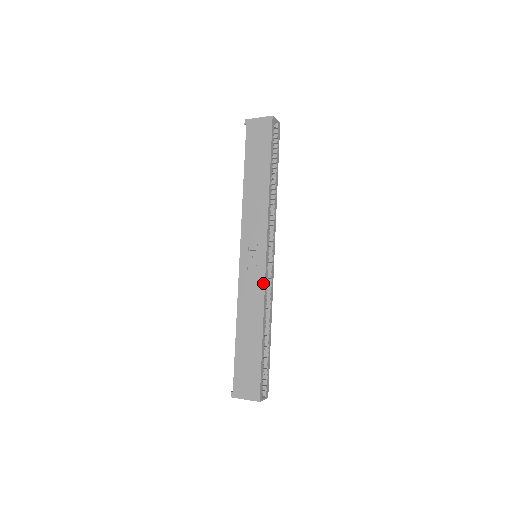
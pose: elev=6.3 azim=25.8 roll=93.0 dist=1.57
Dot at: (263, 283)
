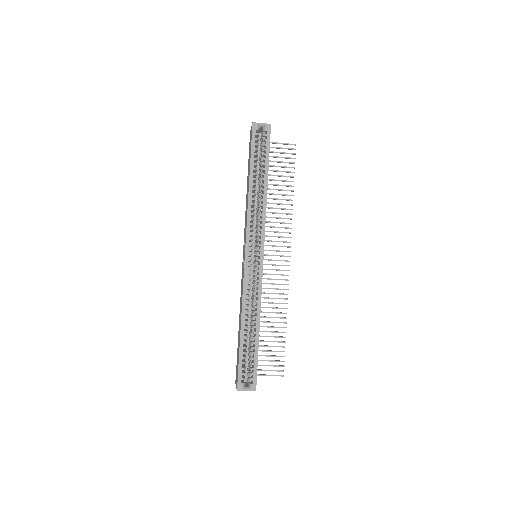
Dot at: (243, 281)
